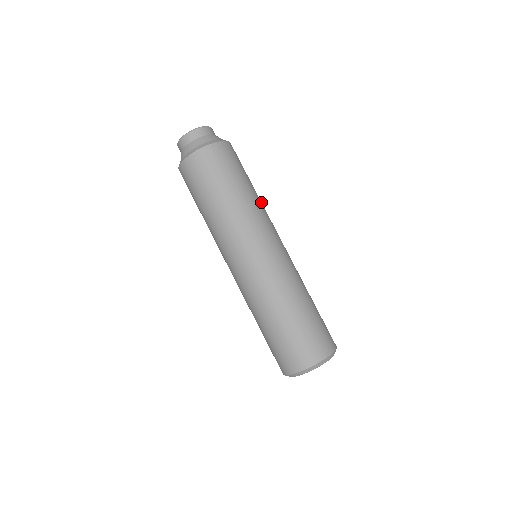
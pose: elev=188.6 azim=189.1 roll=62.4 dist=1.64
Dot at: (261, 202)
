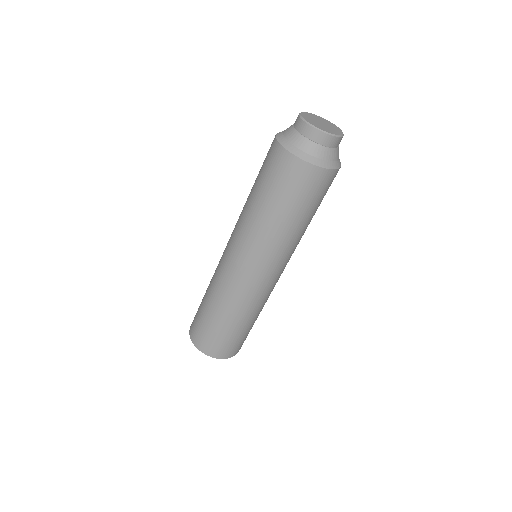
Dot at: (295, 237)
